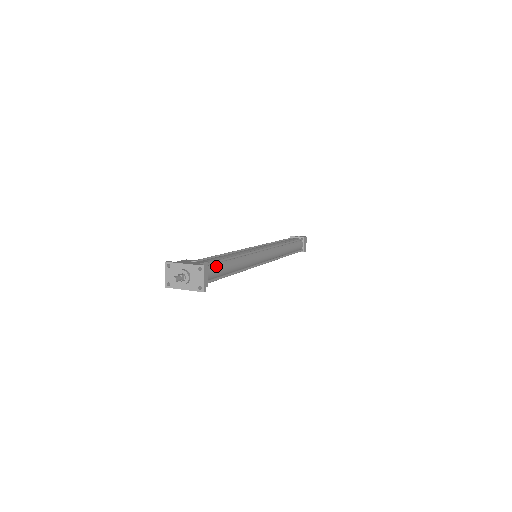
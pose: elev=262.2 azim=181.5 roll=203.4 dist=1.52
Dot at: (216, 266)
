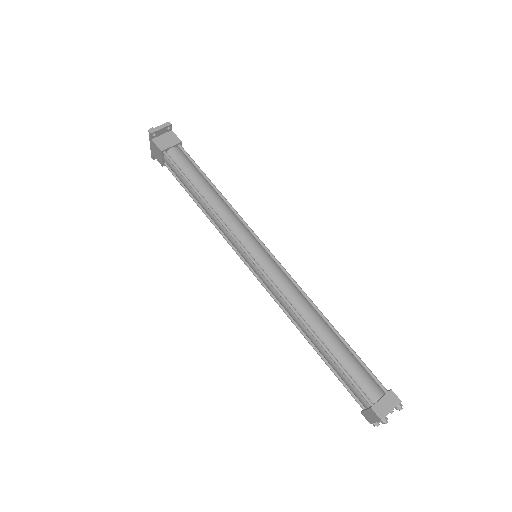
Dot at: (188, 161)
